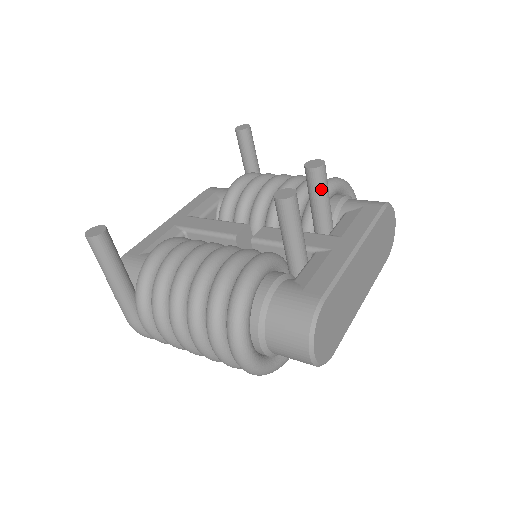
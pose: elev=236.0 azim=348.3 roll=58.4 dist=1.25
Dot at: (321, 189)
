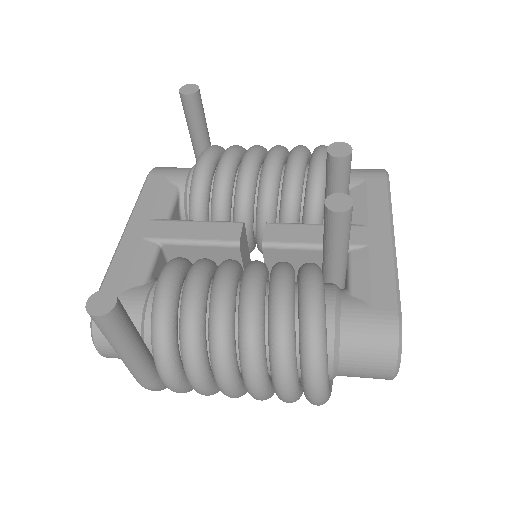
Dot at: (347, 178)
